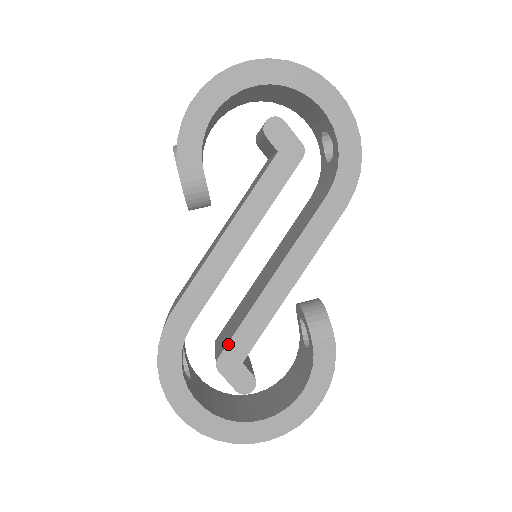
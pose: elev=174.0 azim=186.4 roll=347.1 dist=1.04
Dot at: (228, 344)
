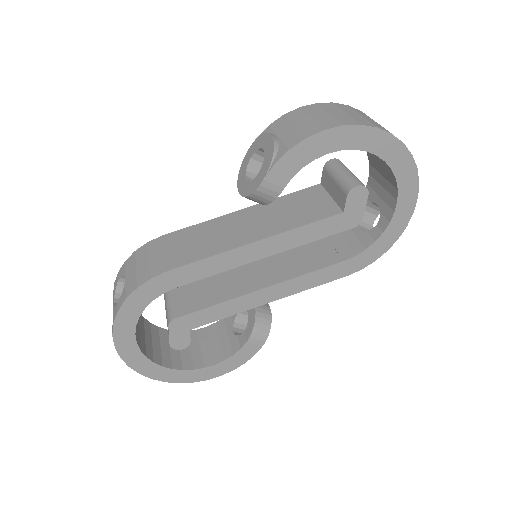
Dot at: (191, 313)
